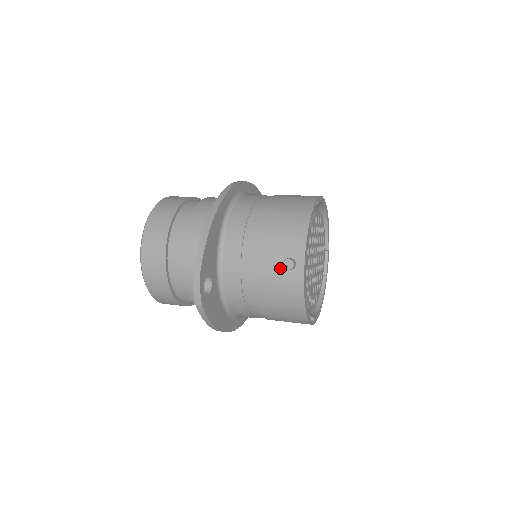
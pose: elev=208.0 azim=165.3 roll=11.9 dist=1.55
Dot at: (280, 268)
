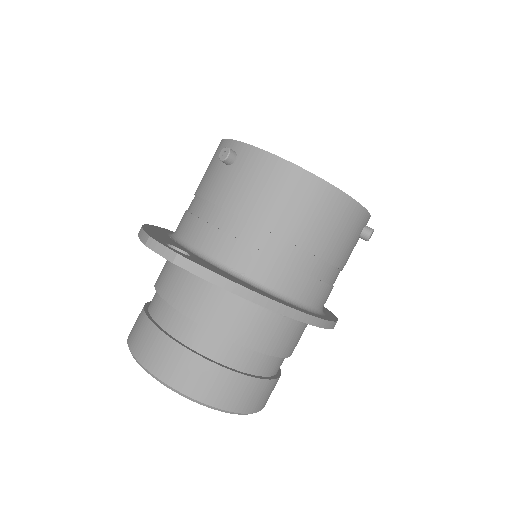
Dot at: (229, 172)
